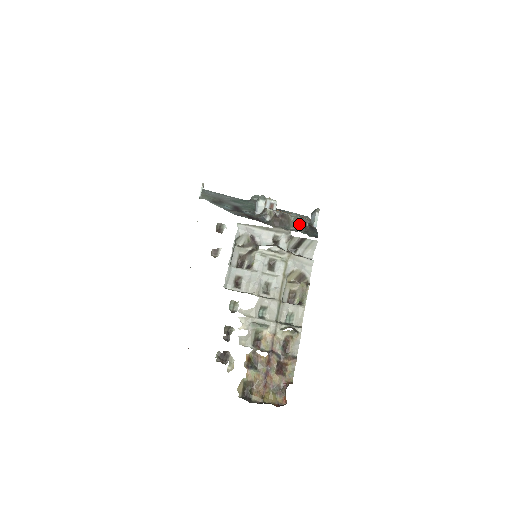
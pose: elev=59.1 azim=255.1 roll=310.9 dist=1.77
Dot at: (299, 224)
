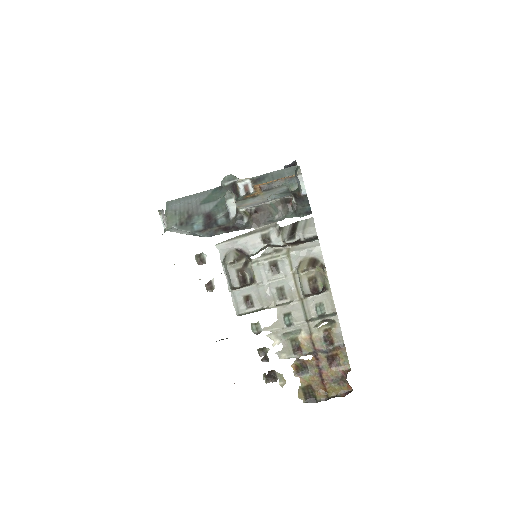
Dot at: (283, 207)
